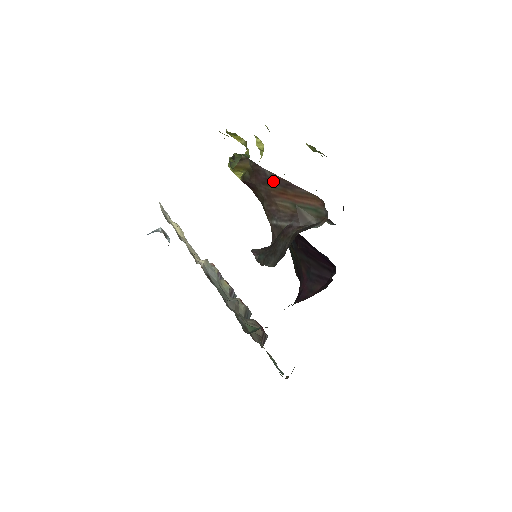
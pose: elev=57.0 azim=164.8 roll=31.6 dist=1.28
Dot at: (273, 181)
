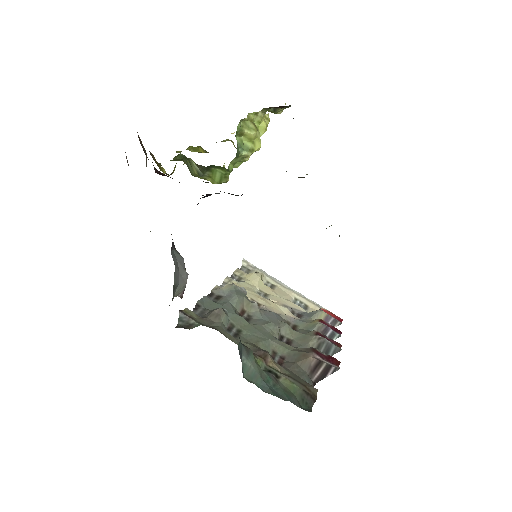
Dot at: occluded
